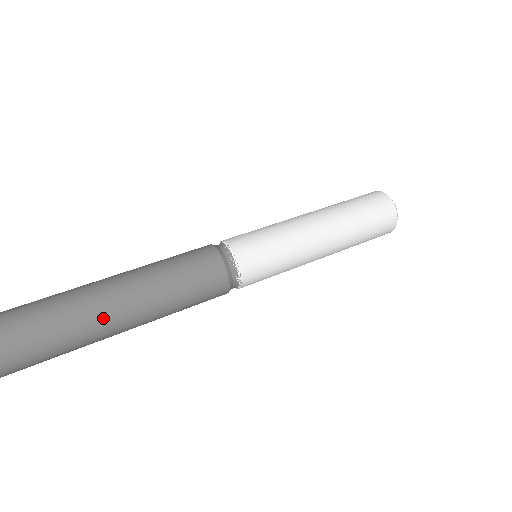
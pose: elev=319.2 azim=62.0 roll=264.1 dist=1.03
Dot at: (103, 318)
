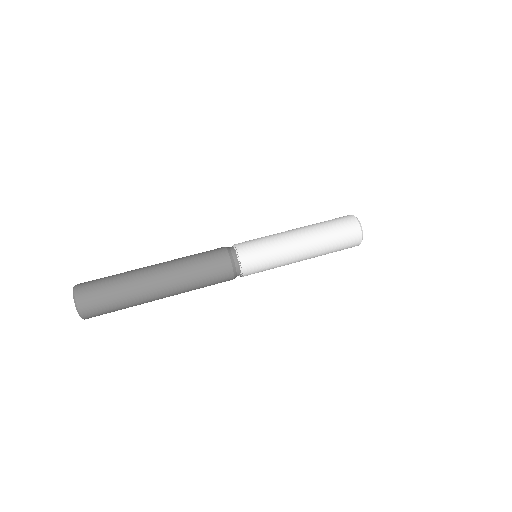
Dot at: (156, 297)
